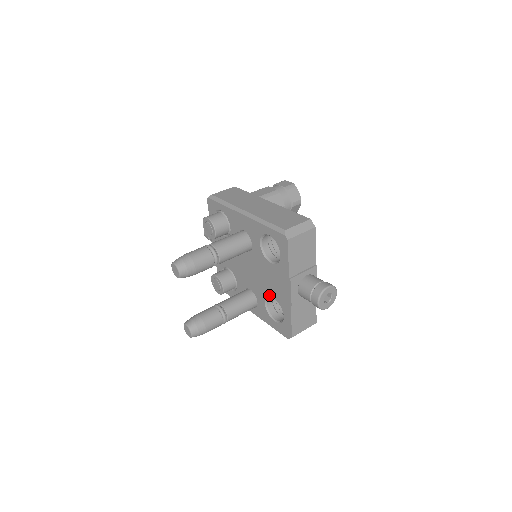
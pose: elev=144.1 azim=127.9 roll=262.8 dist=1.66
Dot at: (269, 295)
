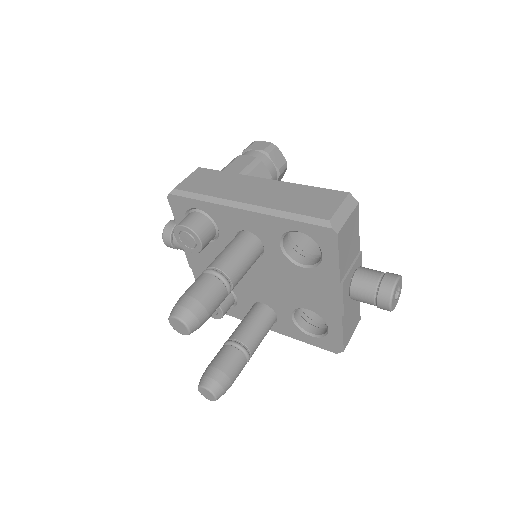
Dot at: (300, 307)
